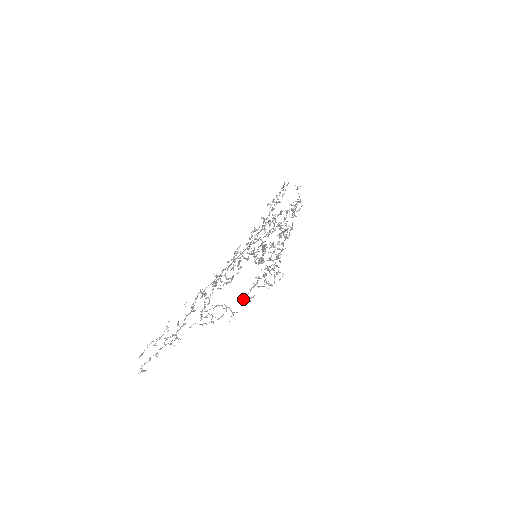
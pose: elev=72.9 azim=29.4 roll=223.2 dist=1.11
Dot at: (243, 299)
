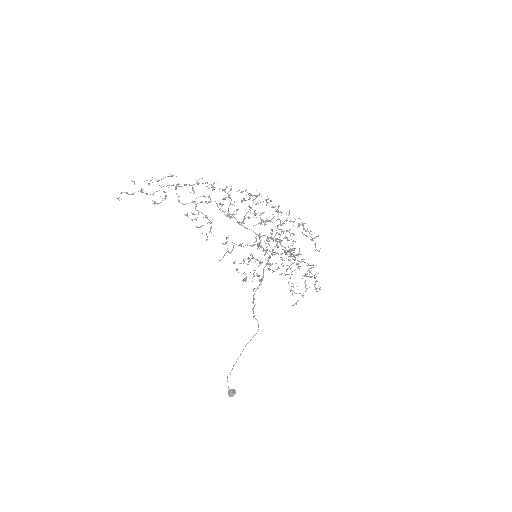
Dot at: (223, 243)
